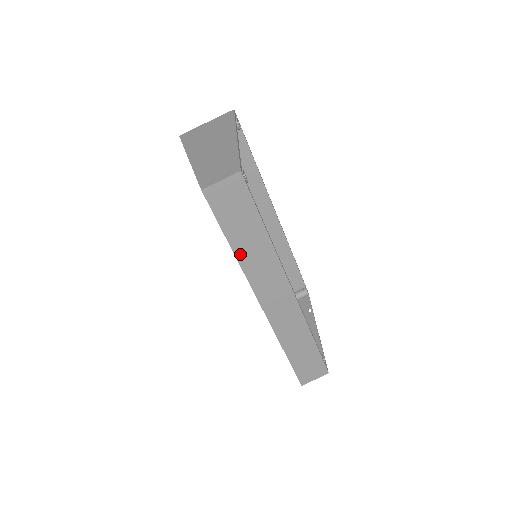
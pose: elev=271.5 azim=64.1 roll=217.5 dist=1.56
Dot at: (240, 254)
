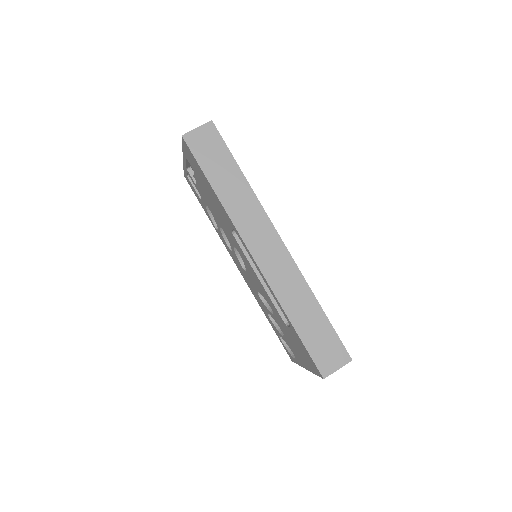
Dot at: (222, 196)
